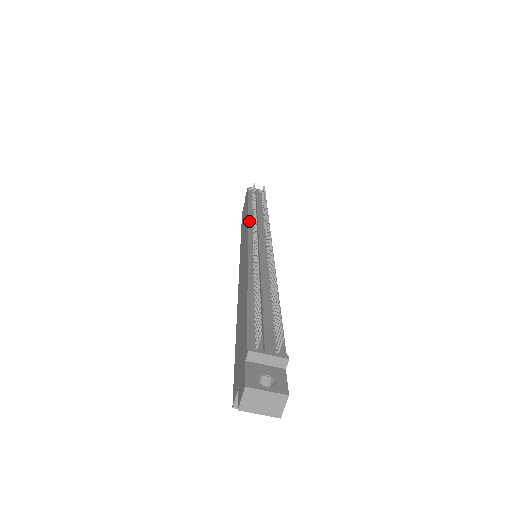
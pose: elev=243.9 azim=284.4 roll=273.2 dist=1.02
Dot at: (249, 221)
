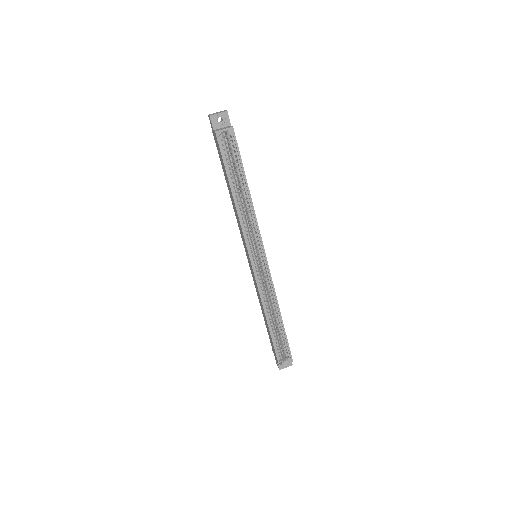
Dot at: occluded
